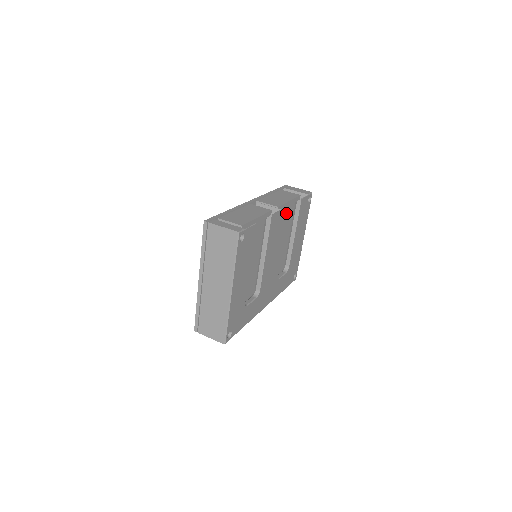
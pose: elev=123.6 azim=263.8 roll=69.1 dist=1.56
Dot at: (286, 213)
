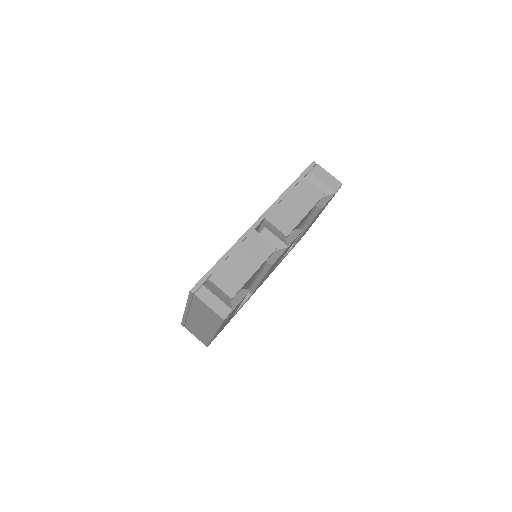
Dot at: (296, 238)
